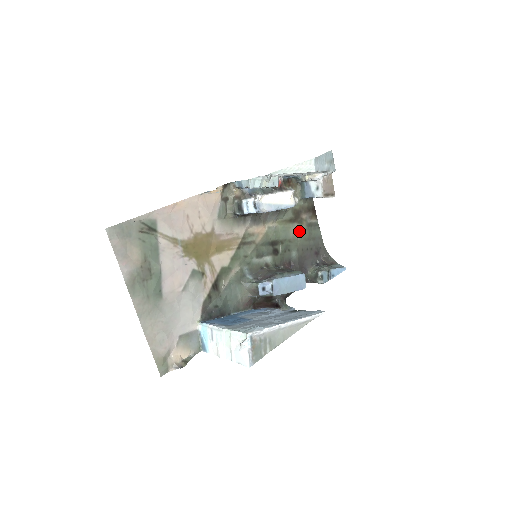
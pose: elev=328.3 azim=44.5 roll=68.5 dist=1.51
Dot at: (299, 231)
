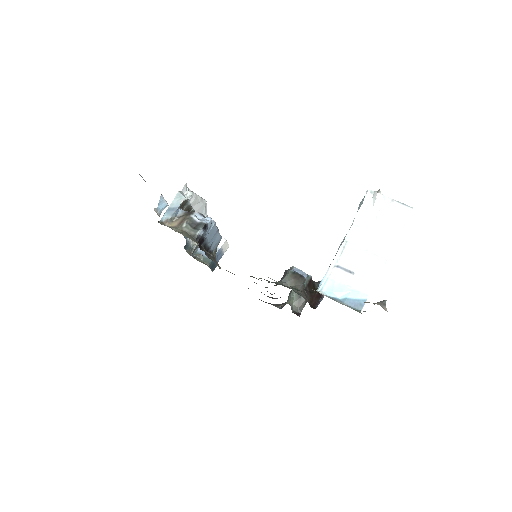
Dot at: occluded
